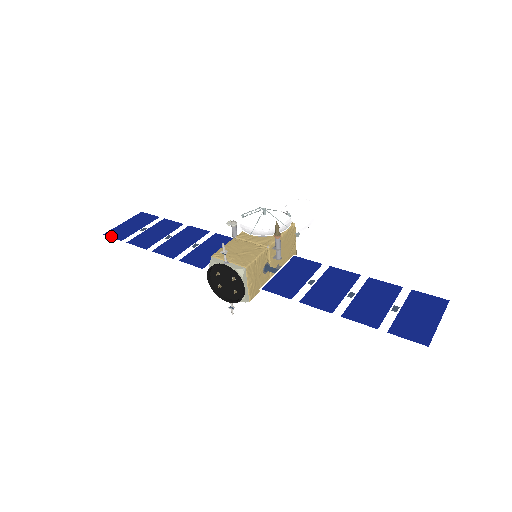
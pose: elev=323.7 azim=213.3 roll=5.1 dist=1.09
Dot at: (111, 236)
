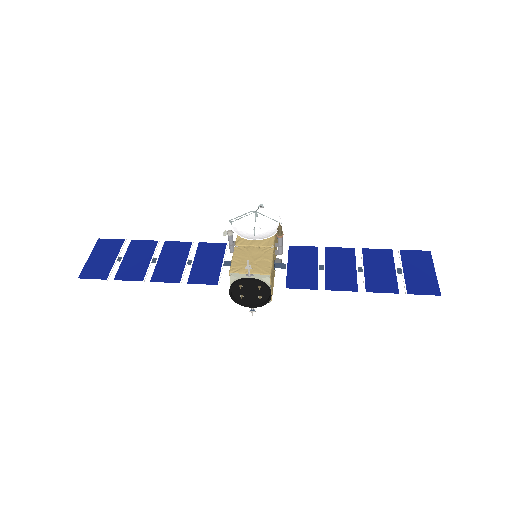
Dot at: (89, 277)
